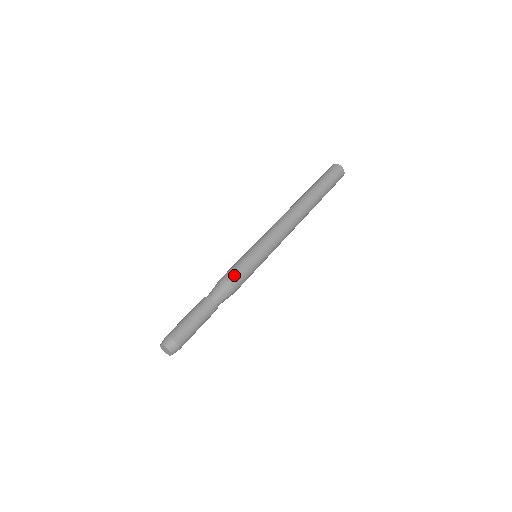
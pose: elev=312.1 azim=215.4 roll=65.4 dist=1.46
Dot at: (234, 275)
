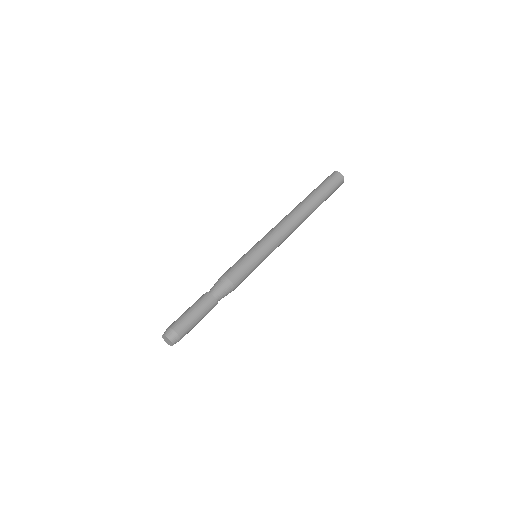
Dot at: (236, 275)
